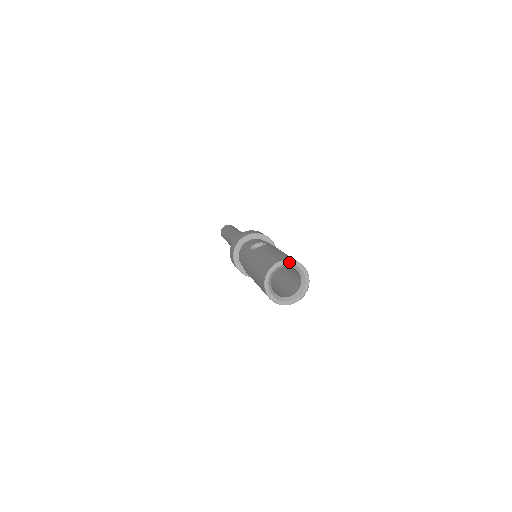
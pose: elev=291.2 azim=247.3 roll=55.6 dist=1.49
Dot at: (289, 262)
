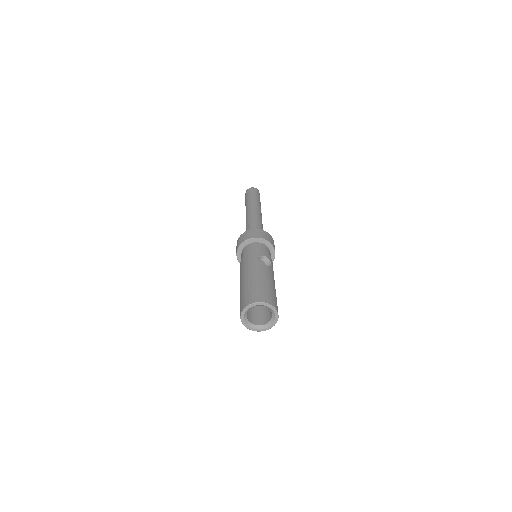
Dot at: (274, 309)
